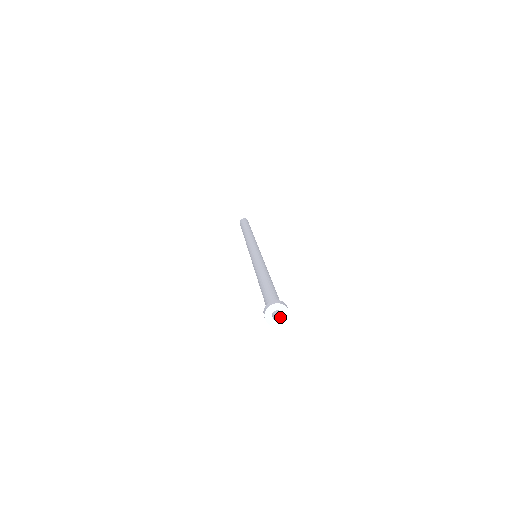
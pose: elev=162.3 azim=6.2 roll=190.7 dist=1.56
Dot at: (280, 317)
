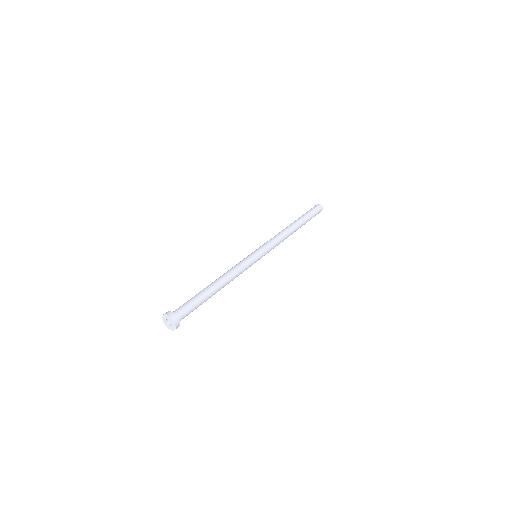
Dot at: (171, 325)
